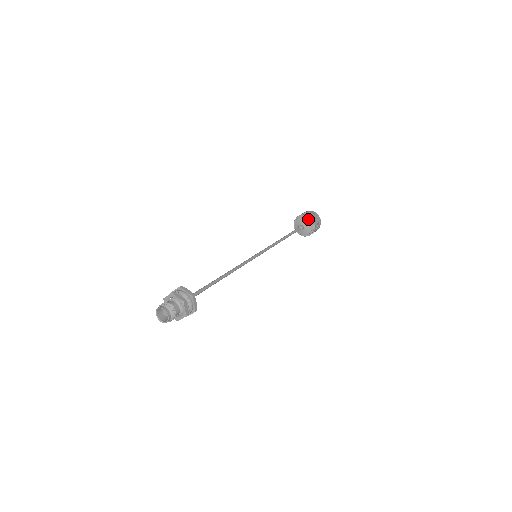
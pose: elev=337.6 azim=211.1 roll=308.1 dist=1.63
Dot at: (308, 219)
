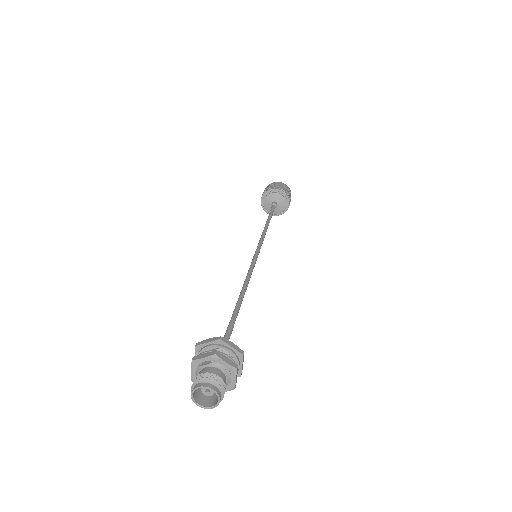
Dot at: (284, 195)
